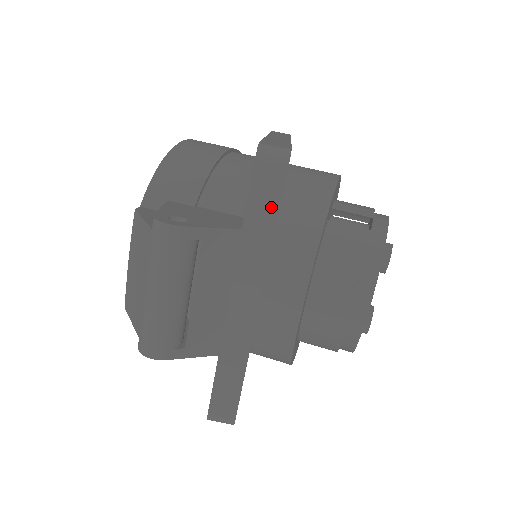
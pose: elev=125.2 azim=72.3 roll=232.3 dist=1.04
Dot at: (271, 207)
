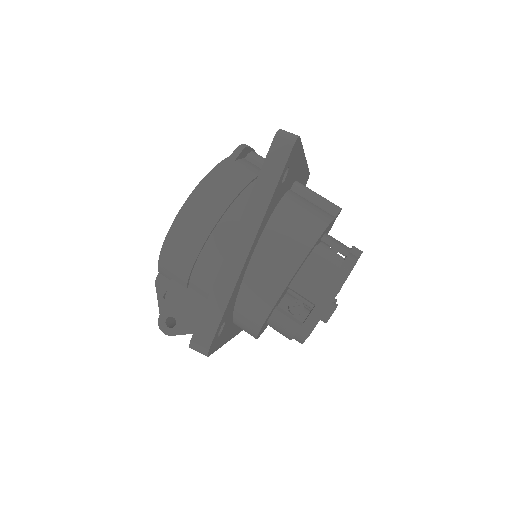
Dot at: occluded
